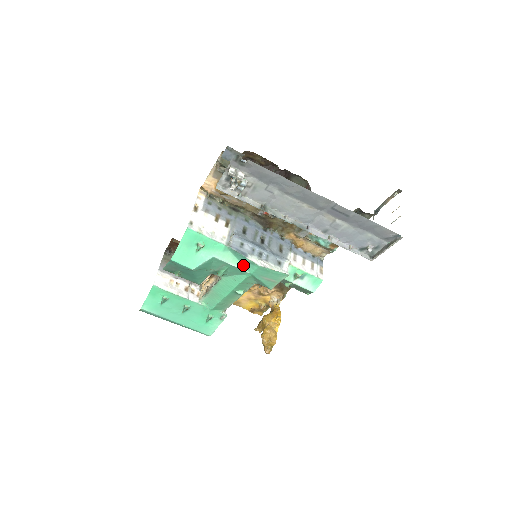
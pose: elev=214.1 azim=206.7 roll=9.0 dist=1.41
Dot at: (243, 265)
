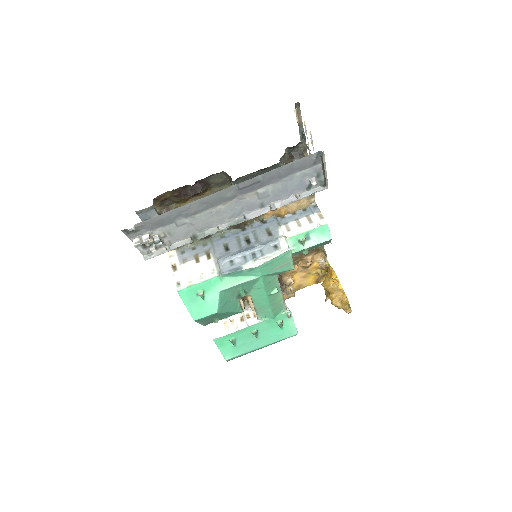
Dot at: (248, 276)
